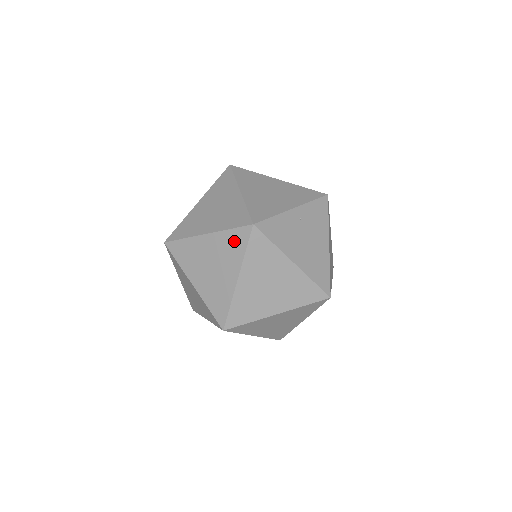
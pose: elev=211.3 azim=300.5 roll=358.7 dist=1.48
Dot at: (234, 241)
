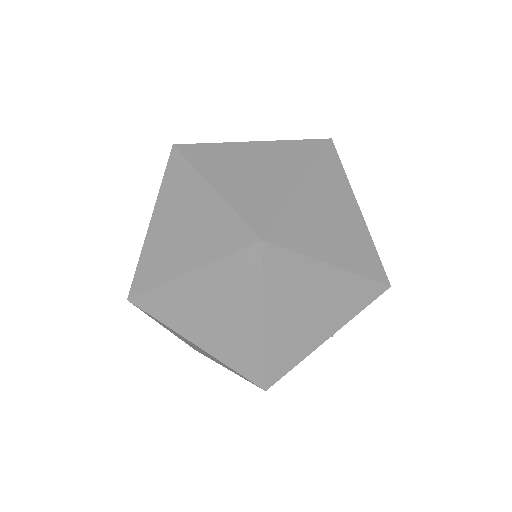
Dot at: occluded
